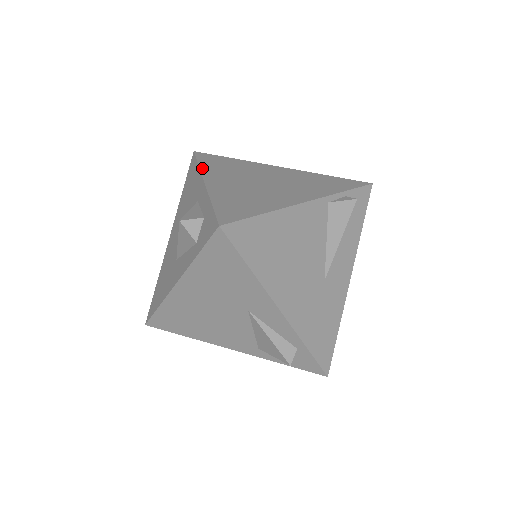
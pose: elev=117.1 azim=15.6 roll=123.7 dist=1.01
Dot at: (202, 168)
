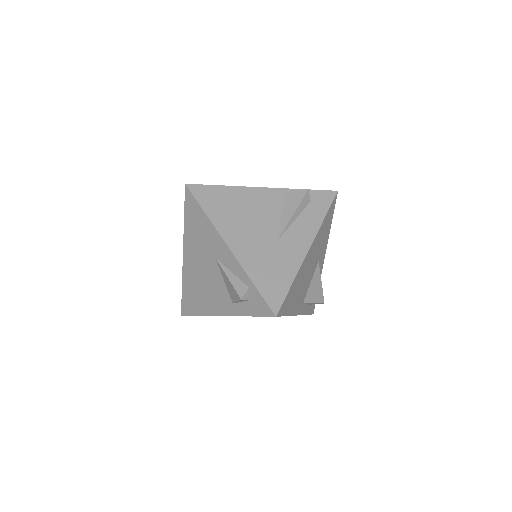
Dot at: occluded
